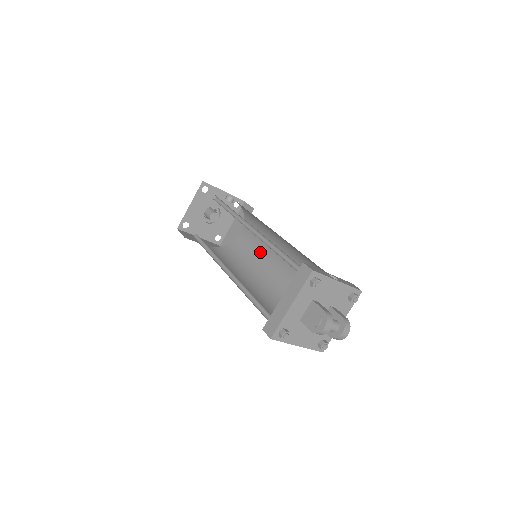
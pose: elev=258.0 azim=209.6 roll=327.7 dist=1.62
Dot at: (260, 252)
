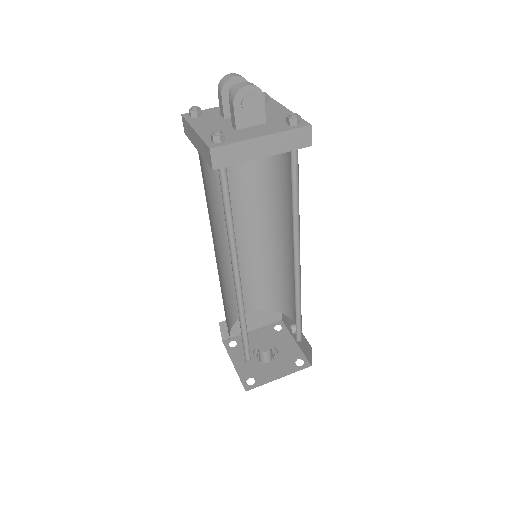
Dot at: occluded
